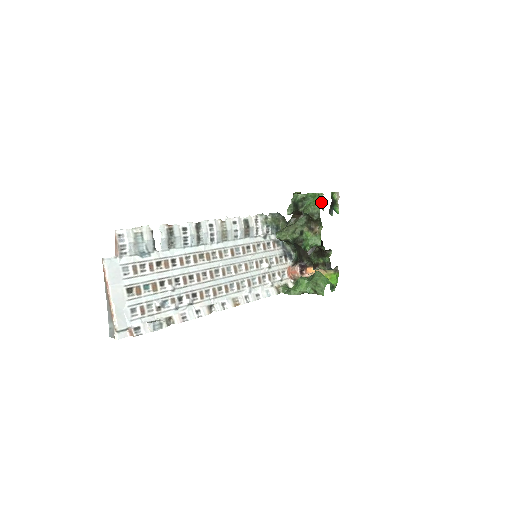
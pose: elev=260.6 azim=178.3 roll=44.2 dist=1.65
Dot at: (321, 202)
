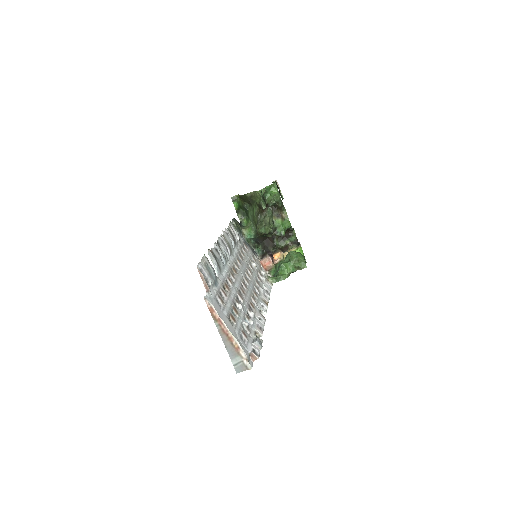
Dot at: occluded
